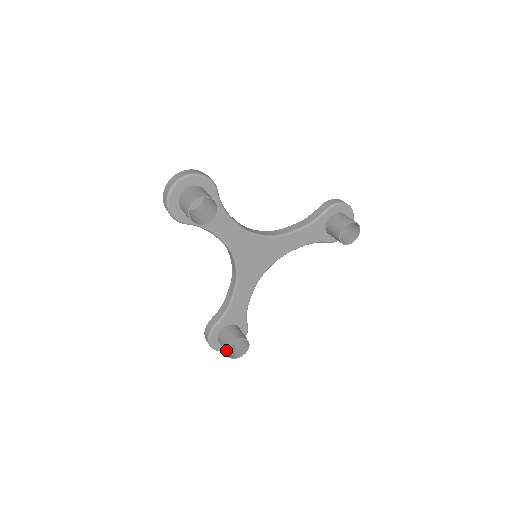
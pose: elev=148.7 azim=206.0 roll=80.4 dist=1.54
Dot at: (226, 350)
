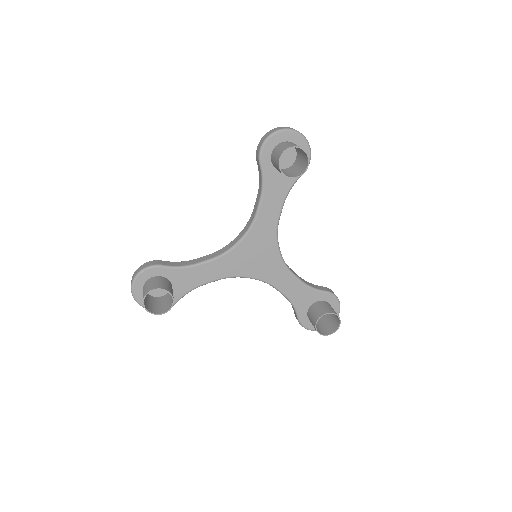
Dot at: (151, 289)
